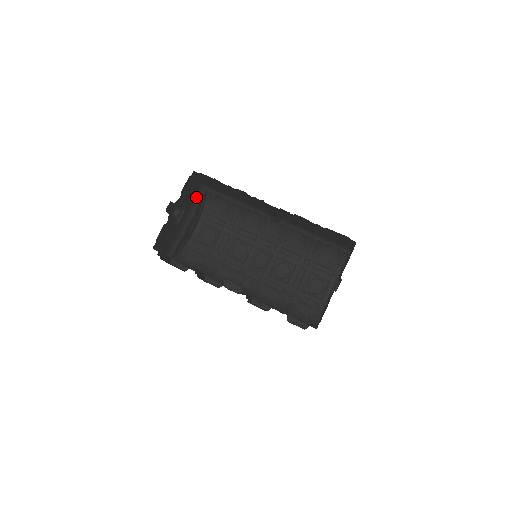
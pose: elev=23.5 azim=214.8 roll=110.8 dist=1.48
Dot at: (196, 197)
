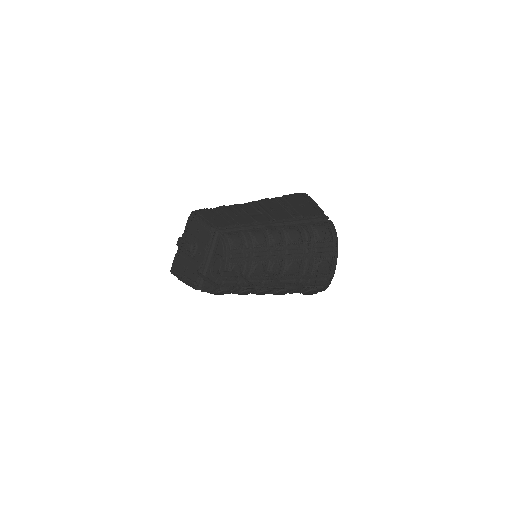
Dot at: (210, 238)
